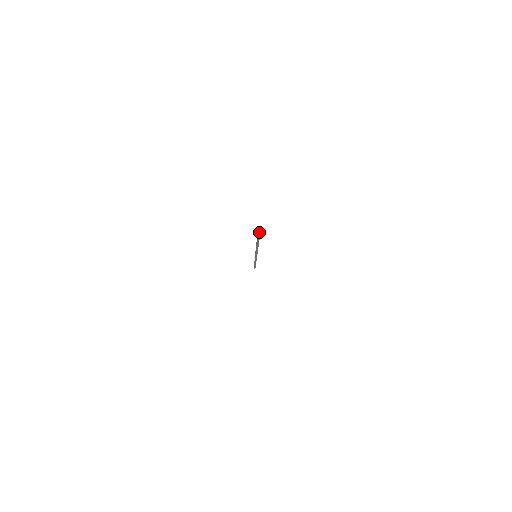
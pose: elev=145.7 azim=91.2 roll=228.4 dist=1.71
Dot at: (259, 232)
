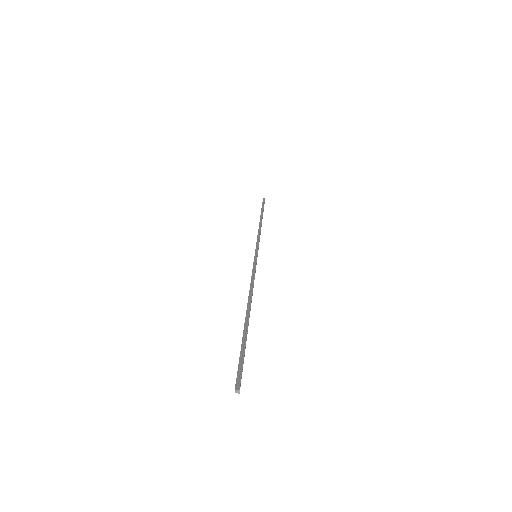
Dot at: (237, 391)
